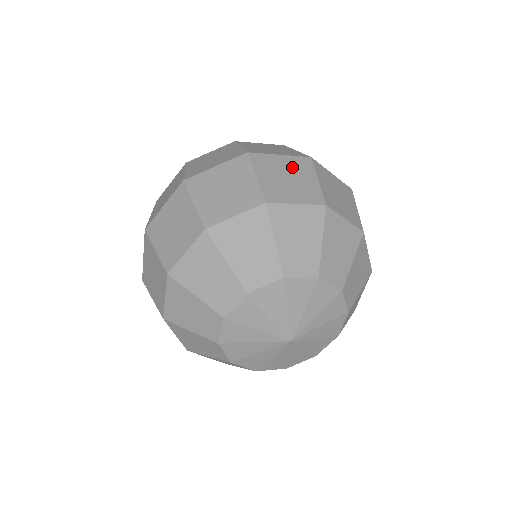
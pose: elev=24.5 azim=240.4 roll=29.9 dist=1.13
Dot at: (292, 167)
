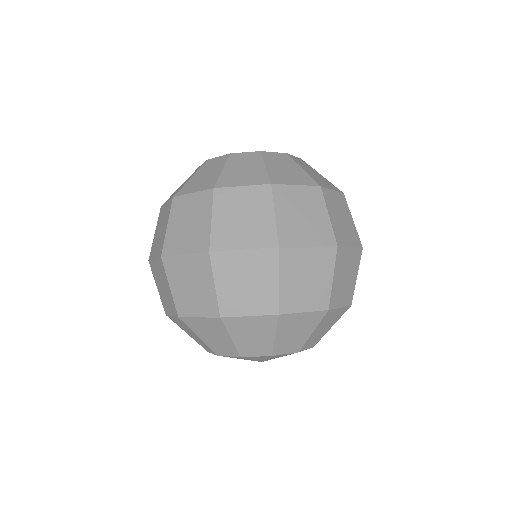
Dot at: (194, 271)
